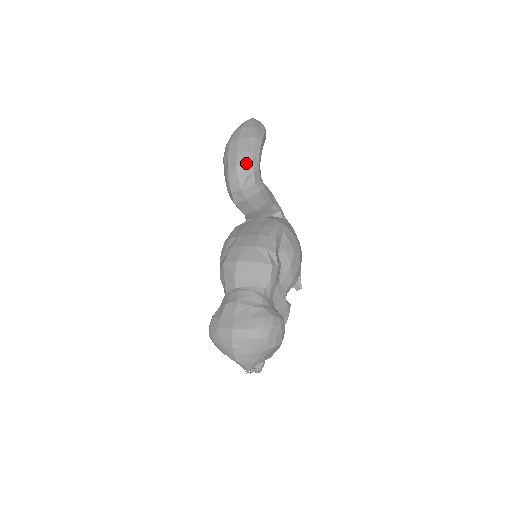
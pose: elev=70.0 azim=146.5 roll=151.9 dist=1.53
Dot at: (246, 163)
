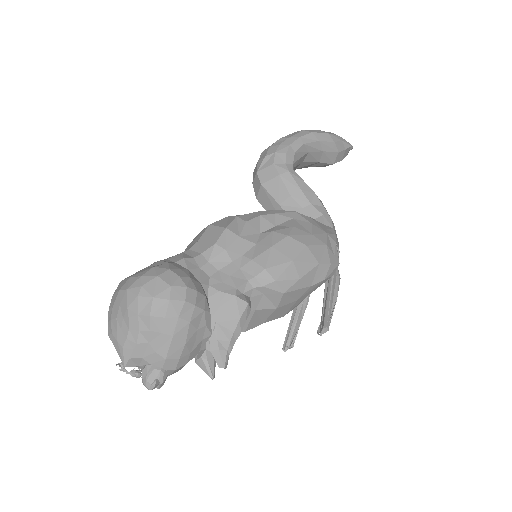
Dot at: (272, 146)
